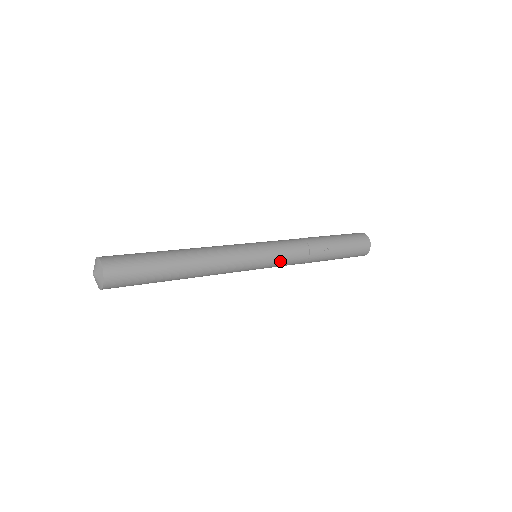
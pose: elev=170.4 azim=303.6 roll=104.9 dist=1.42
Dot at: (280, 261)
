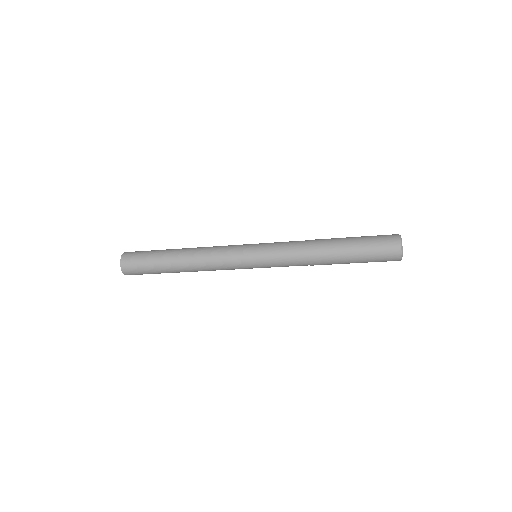
Dot at: (274, 255)
